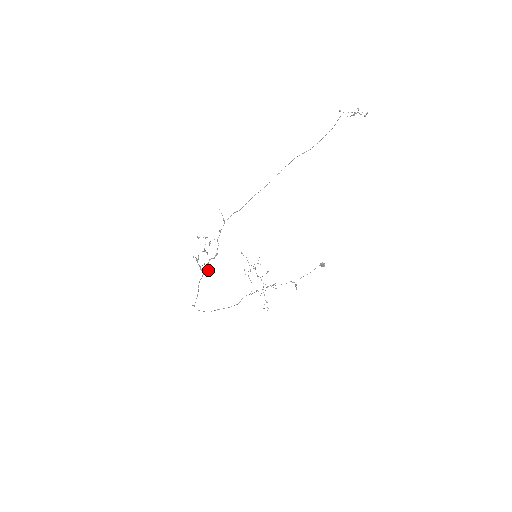
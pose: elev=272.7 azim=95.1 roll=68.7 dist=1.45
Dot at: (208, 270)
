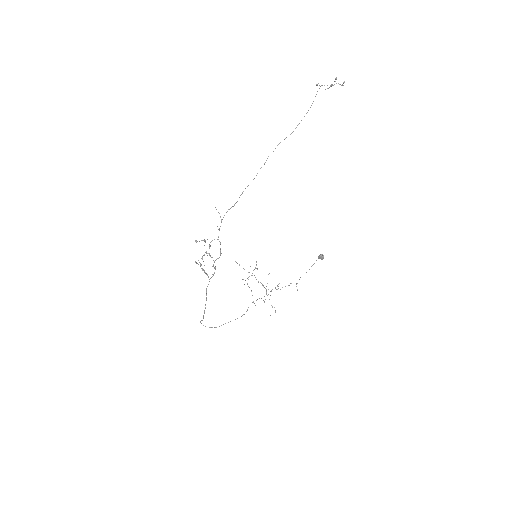
Dot at: (214, 273)
